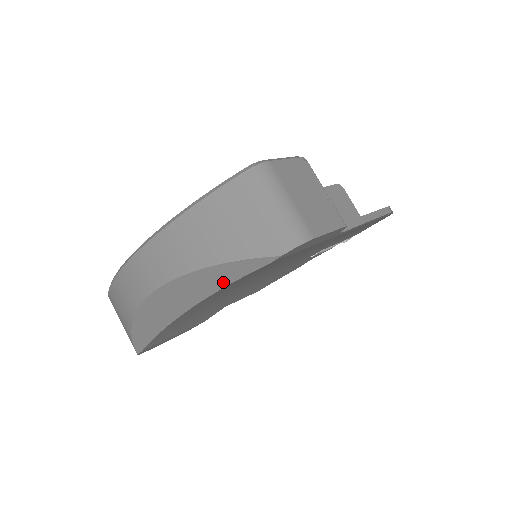
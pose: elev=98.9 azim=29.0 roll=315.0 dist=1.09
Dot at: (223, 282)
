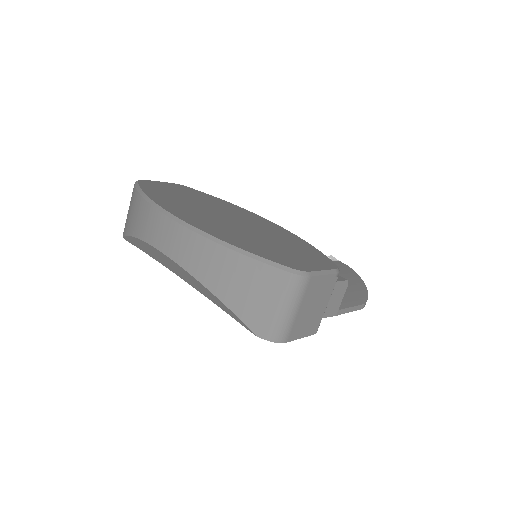
Dot at: (213, 300)
